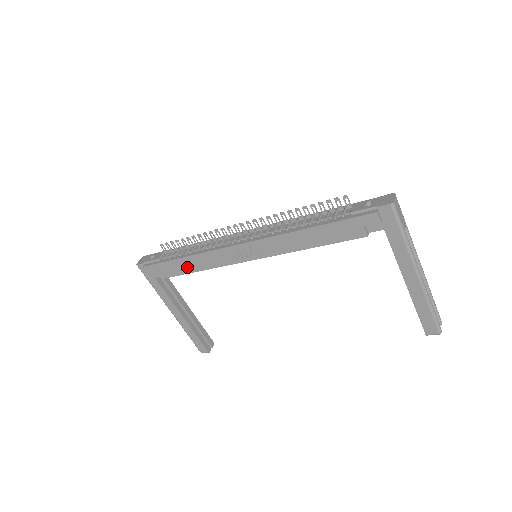
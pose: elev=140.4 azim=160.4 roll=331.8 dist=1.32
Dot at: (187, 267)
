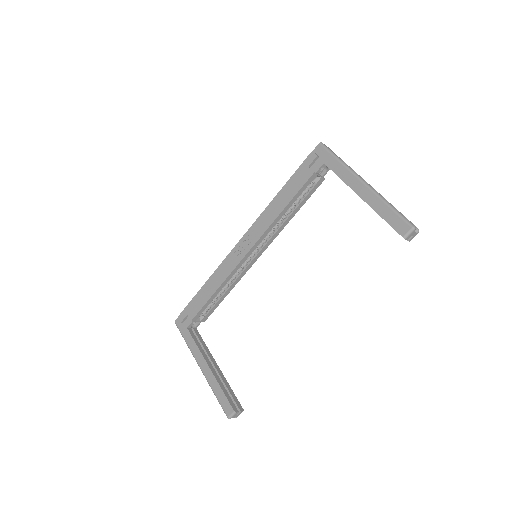
Dot at: (207, 293)
